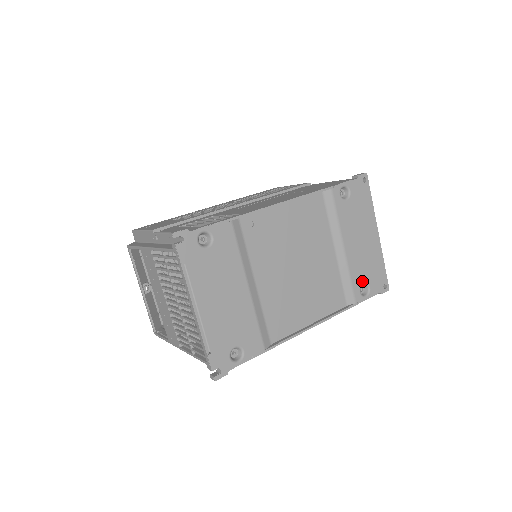
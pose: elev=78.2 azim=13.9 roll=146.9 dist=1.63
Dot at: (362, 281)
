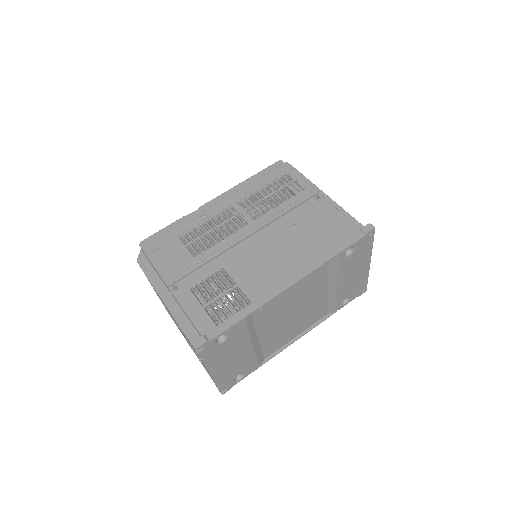
Dot at: (345, 297)
